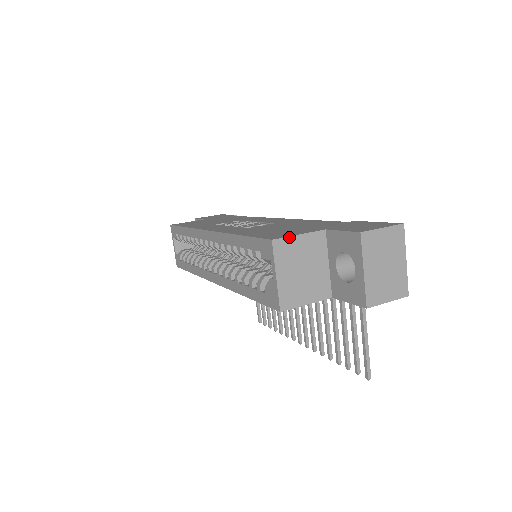
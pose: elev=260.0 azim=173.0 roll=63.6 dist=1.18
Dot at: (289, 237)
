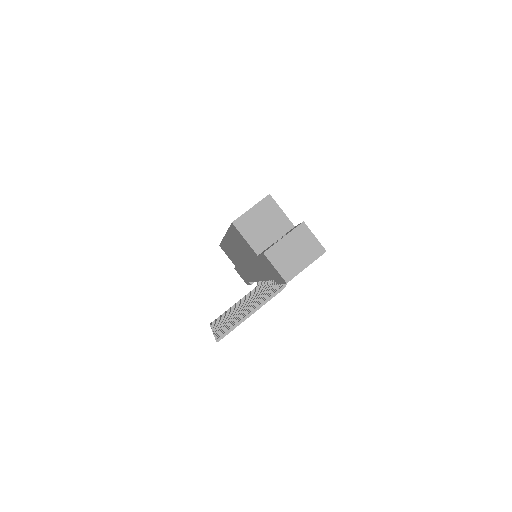
Dot at: (277, 204)
